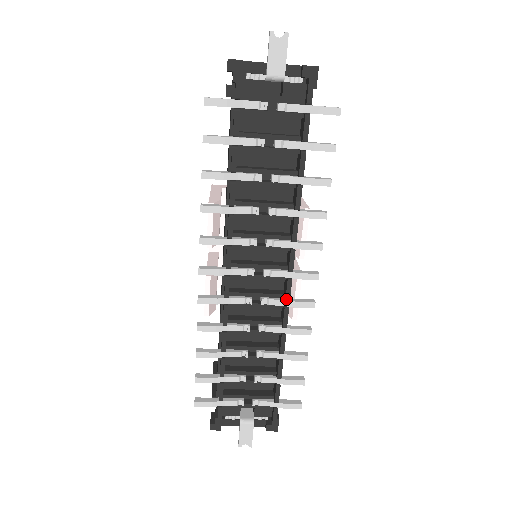
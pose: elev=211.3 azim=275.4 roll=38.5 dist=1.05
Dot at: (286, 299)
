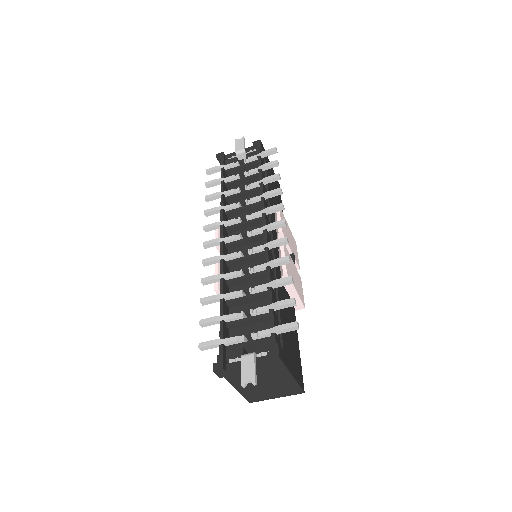
Dot at: (264, 241)
